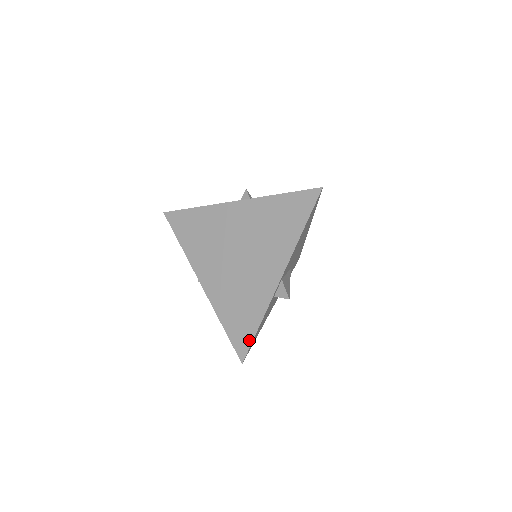
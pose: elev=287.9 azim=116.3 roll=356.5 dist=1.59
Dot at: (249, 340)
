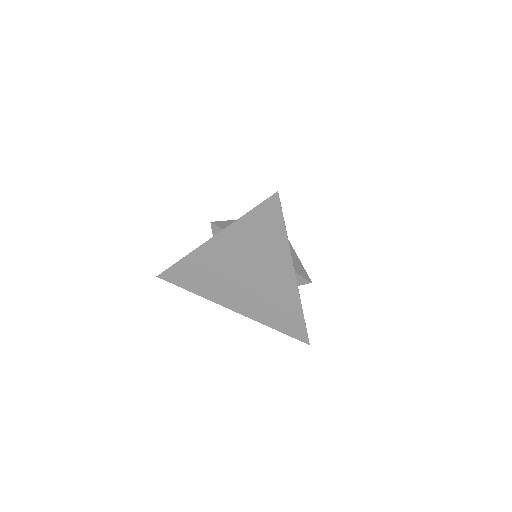
Dot at: (303, 328)
